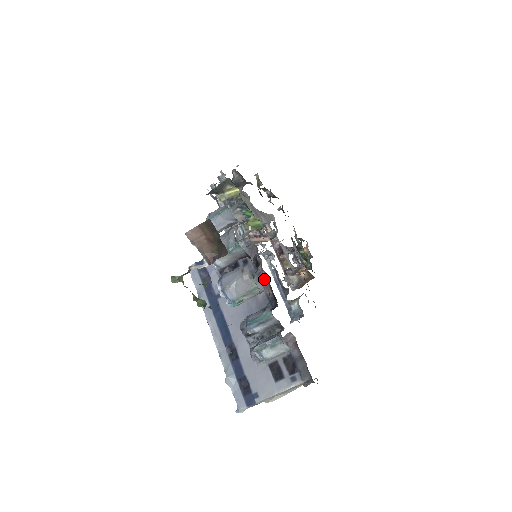
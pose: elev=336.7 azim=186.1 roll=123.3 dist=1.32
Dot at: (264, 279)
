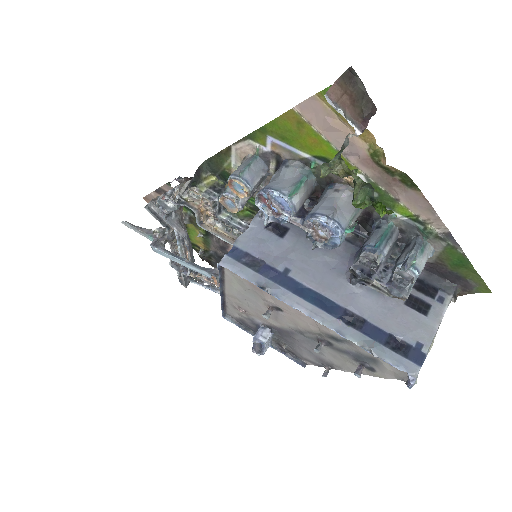
Dot at: occluded
